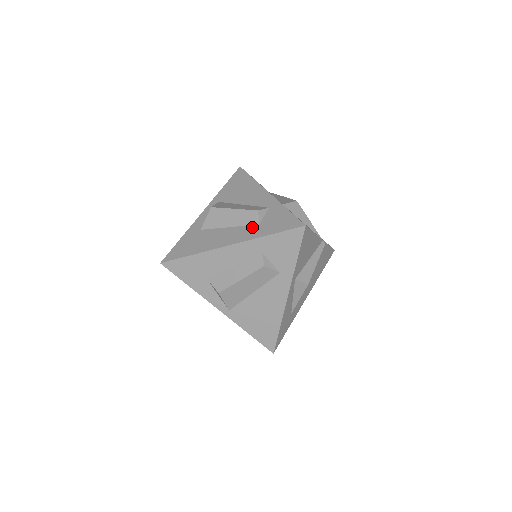
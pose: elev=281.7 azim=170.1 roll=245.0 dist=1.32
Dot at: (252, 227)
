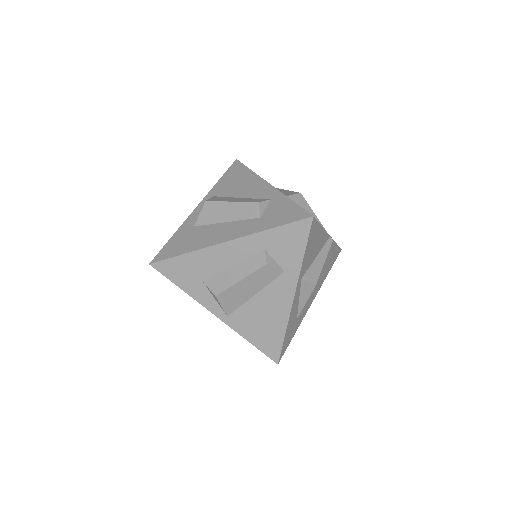
Dot at: (252, 221)
